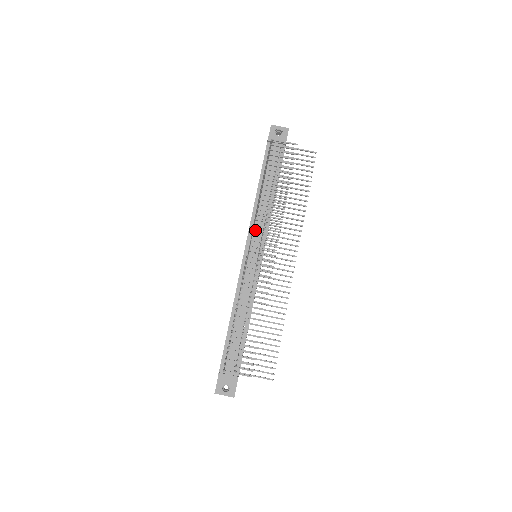
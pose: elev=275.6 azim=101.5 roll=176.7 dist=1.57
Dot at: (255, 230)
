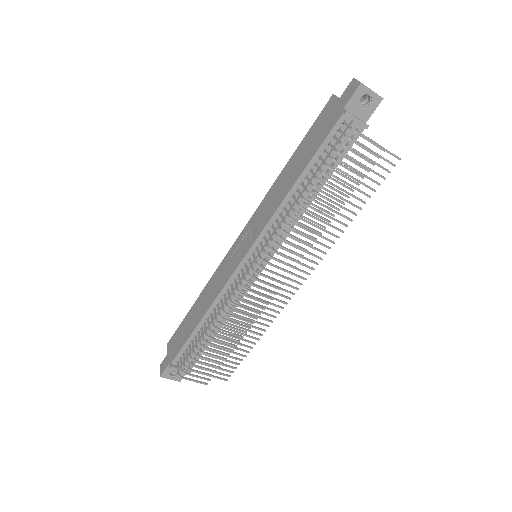
Dot at: (272, 251)
